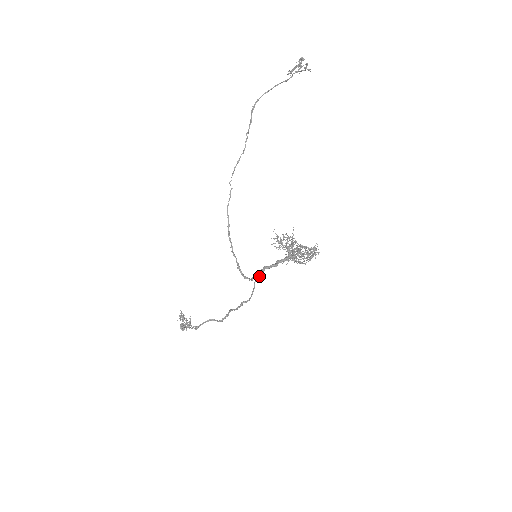
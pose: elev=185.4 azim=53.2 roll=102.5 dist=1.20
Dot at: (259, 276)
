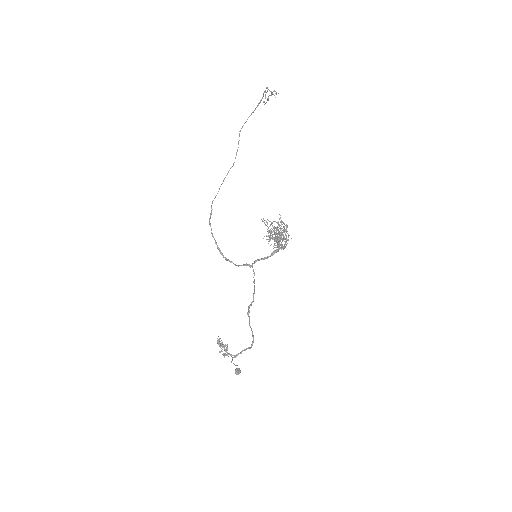
Dot at: (249, 266)
